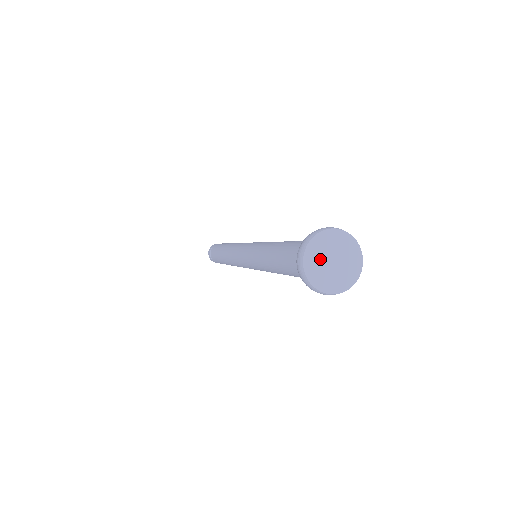
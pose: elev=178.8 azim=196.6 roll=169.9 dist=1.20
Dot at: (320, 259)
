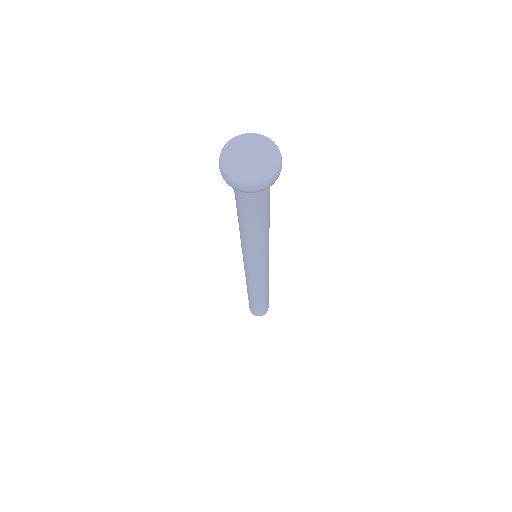
Dot at: (238, 164)
